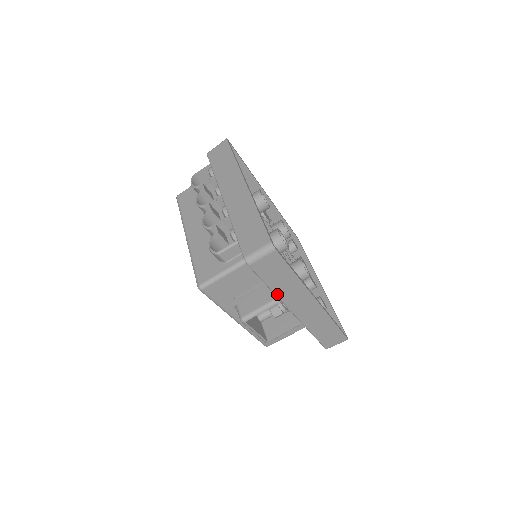
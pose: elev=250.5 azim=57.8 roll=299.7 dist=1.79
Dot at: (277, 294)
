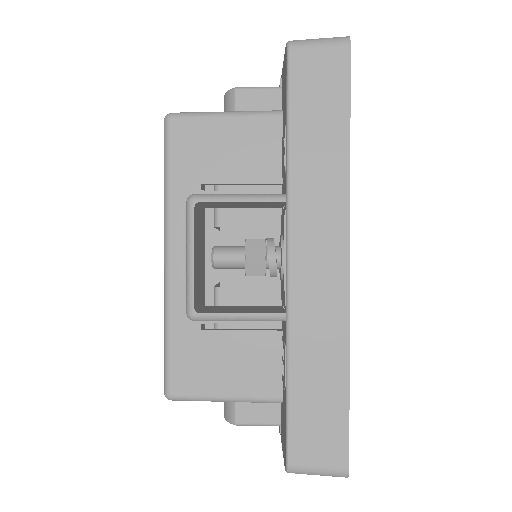
Dot at: (291, 168)
